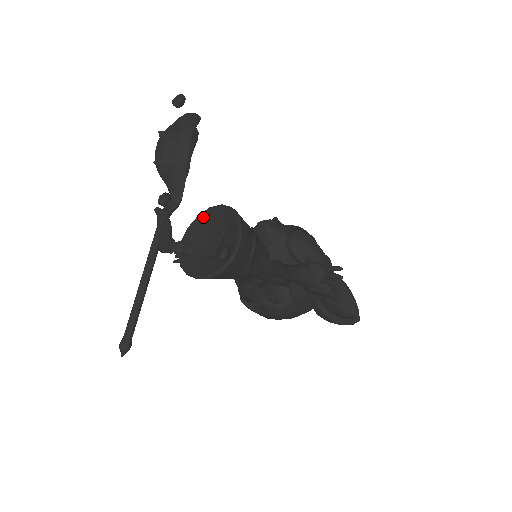
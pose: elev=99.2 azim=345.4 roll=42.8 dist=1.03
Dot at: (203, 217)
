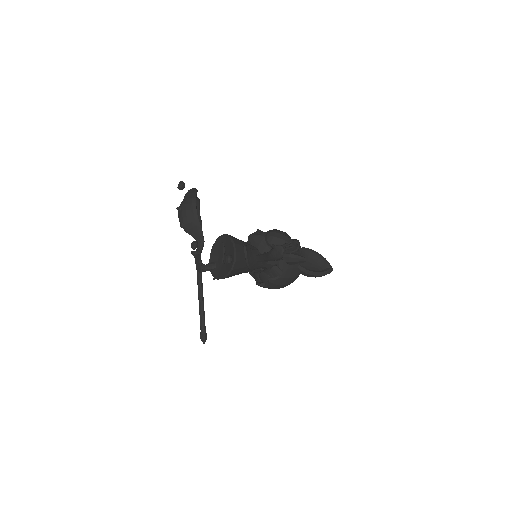
Dot at: (215, 246)
